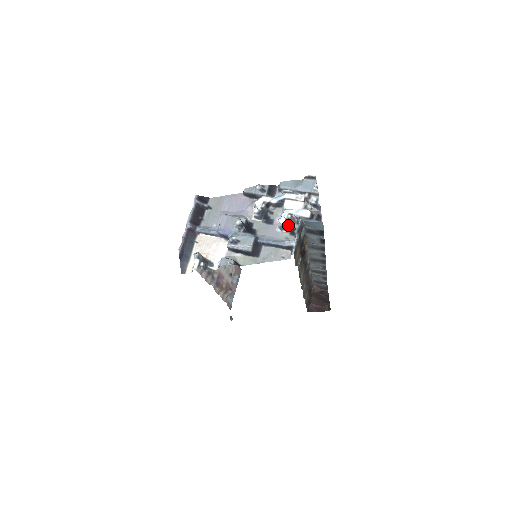
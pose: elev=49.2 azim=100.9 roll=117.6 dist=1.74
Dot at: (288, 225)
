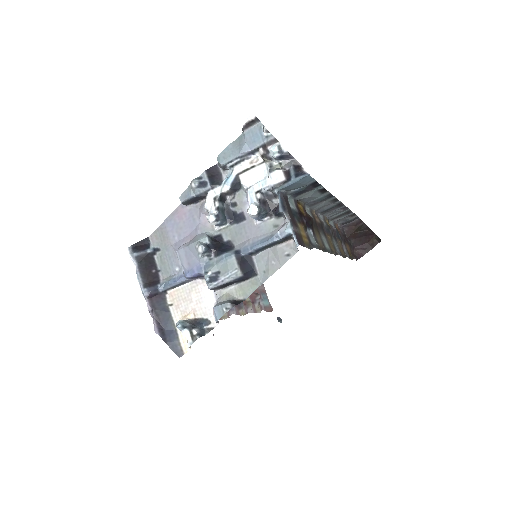
Dot at: (265, 208)
